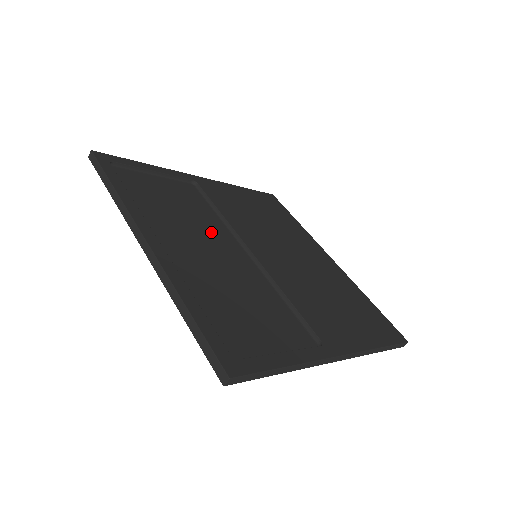
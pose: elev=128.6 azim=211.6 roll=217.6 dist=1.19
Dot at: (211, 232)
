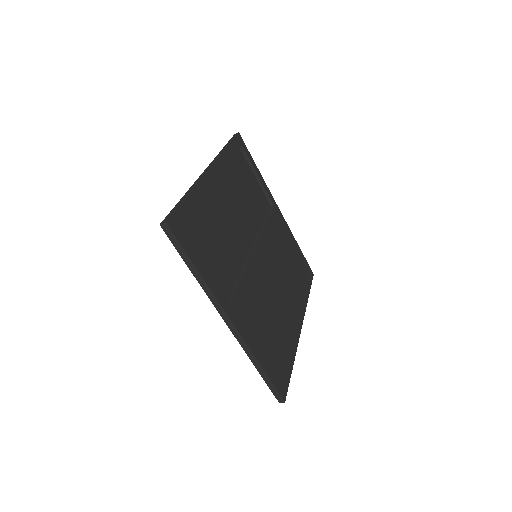
Dot at: (247, 218)
